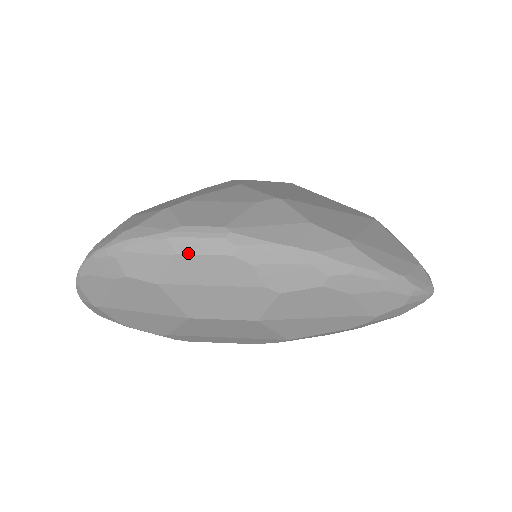
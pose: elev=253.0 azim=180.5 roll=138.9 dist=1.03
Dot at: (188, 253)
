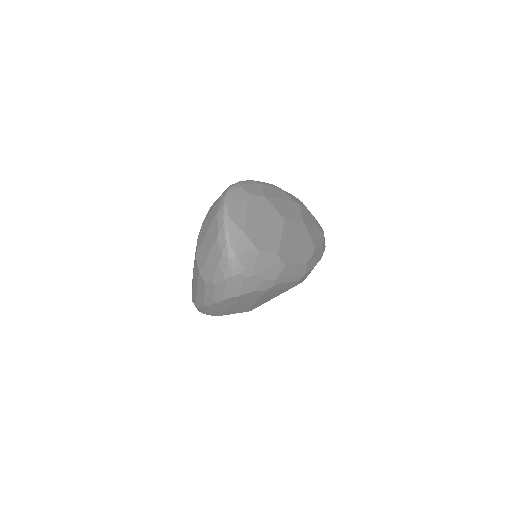
Dot at: (264, 184)
